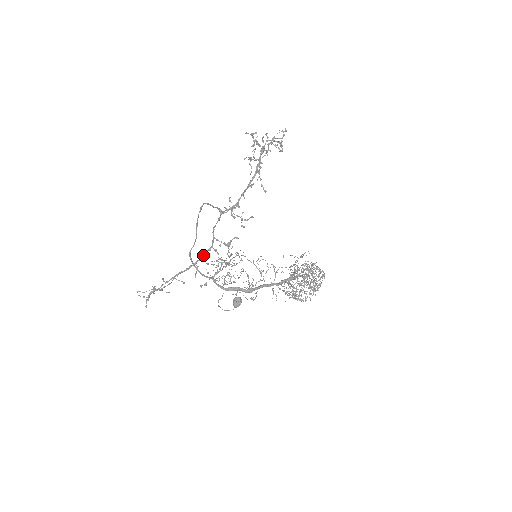
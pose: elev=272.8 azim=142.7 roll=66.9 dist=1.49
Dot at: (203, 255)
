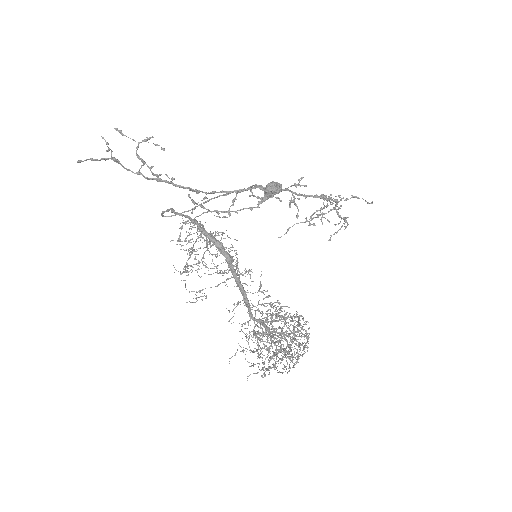
Dot at: occluded
